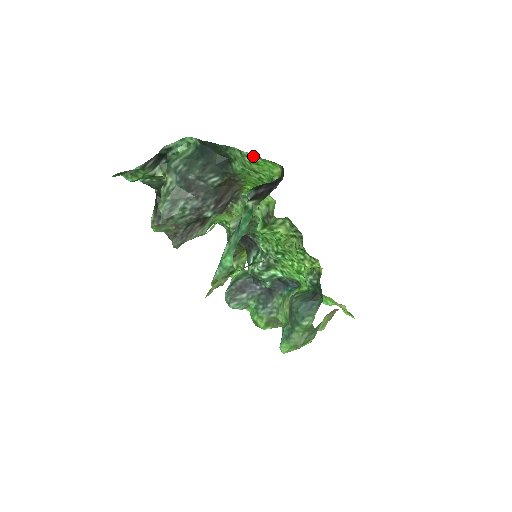
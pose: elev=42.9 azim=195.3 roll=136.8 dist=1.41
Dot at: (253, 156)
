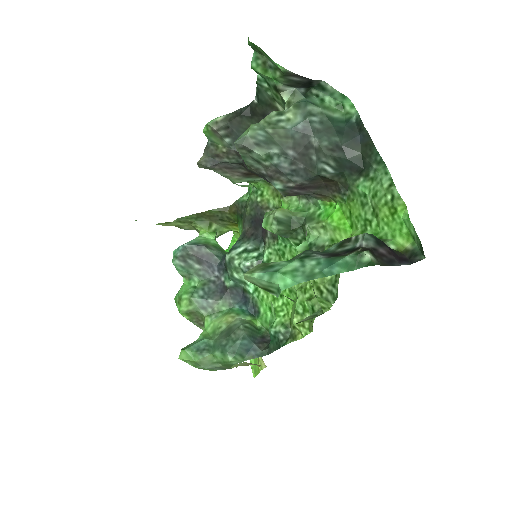
Dot at: (400, 204)
